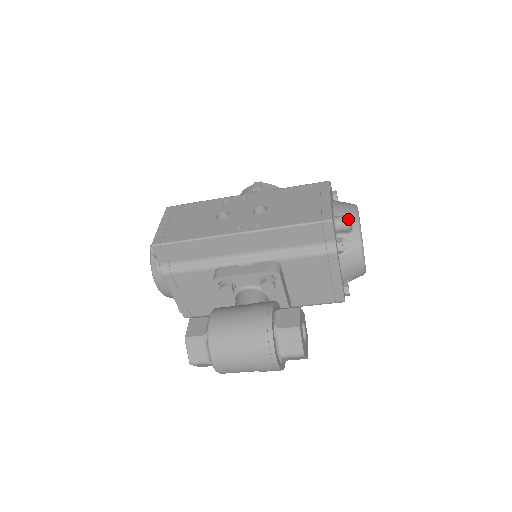
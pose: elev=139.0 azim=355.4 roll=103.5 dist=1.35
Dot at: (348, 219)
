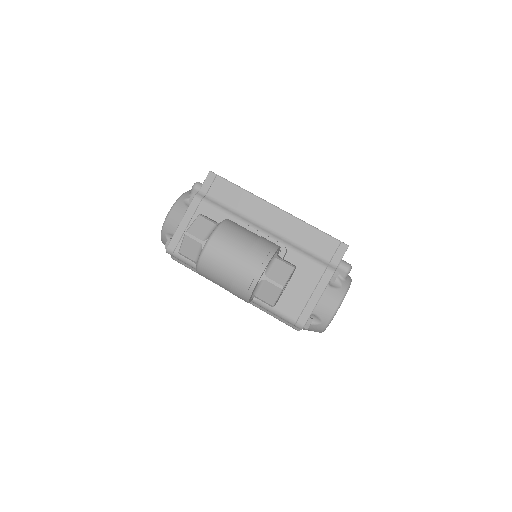
Dot at: (351, 266)
